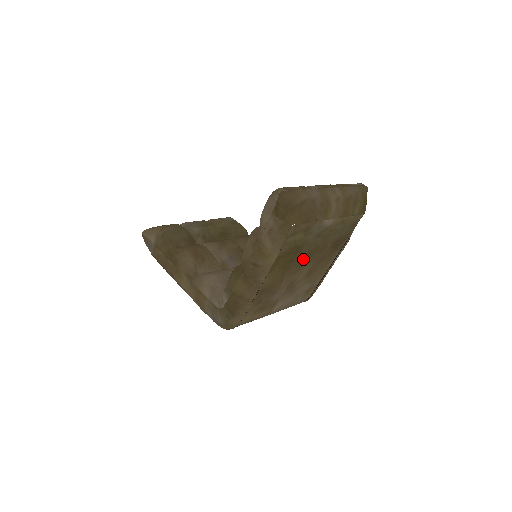
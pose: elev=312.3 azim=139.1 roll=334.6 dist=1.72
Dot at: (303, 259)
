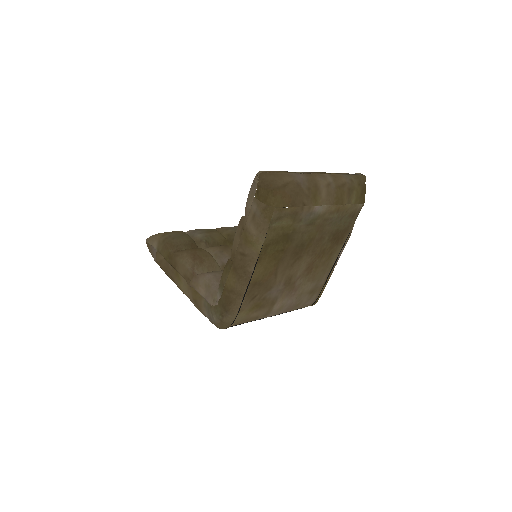
Dot at: (297, 251)
